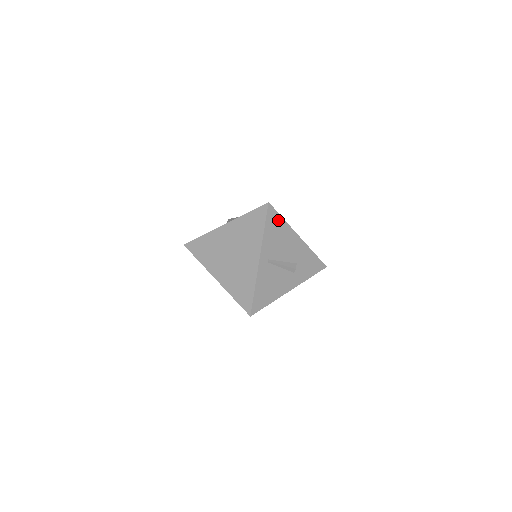
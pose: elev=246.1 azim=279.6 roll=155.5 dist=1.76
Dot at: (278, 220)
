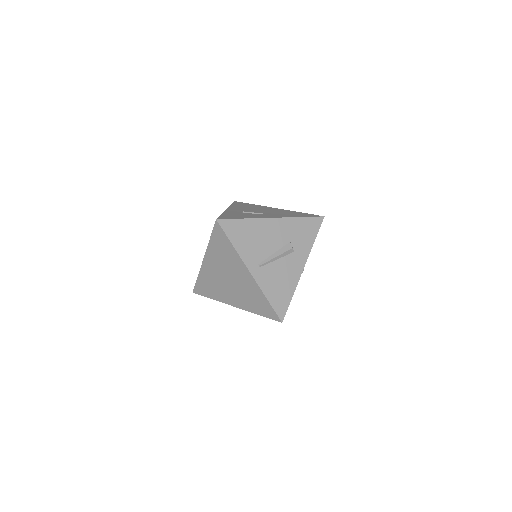
Dot at: (239, 225)
